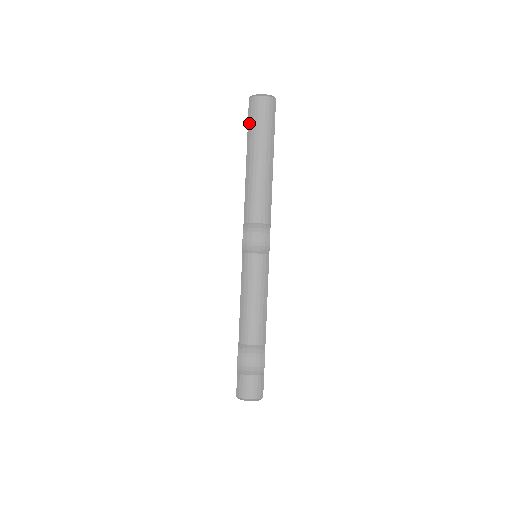
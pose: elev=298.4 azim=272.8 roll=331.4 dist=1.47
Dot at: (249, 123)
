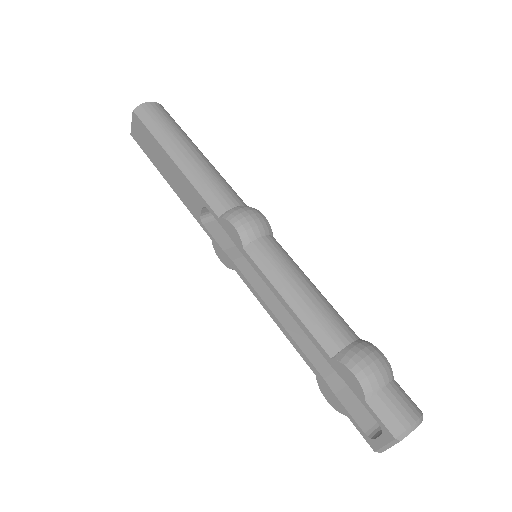
Dot at: (150, 128)
